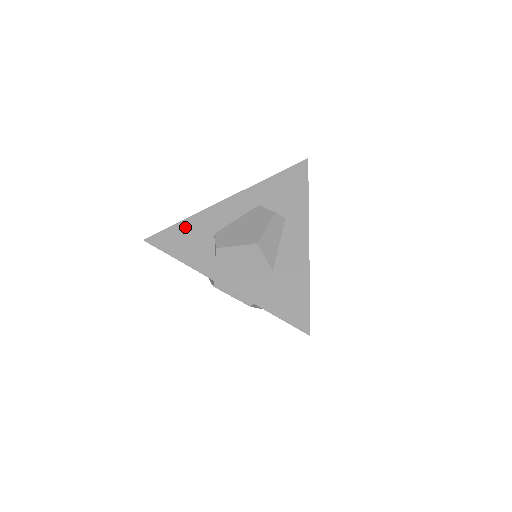
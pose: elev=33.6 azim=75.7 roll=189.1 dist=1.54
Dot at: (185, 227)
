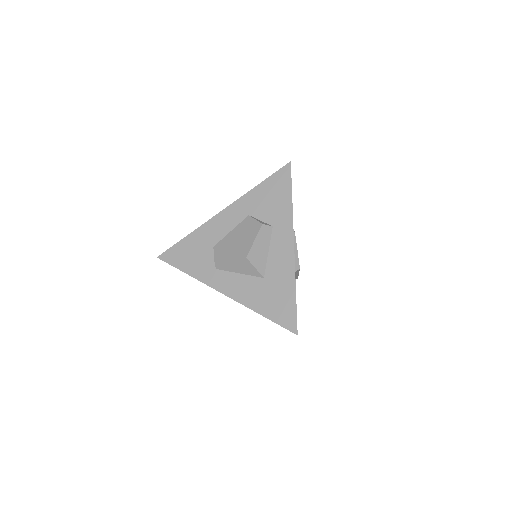
Dot at: (189, 242)
